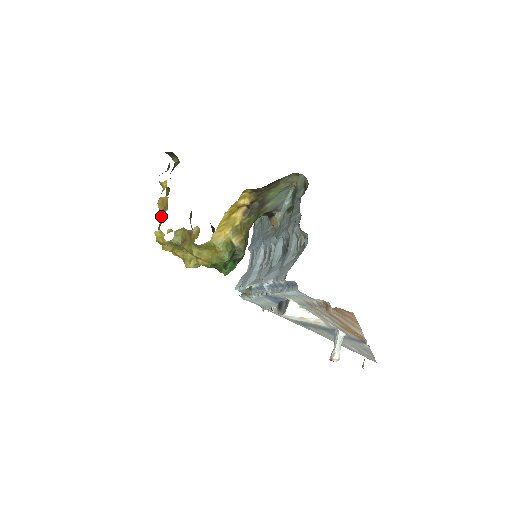
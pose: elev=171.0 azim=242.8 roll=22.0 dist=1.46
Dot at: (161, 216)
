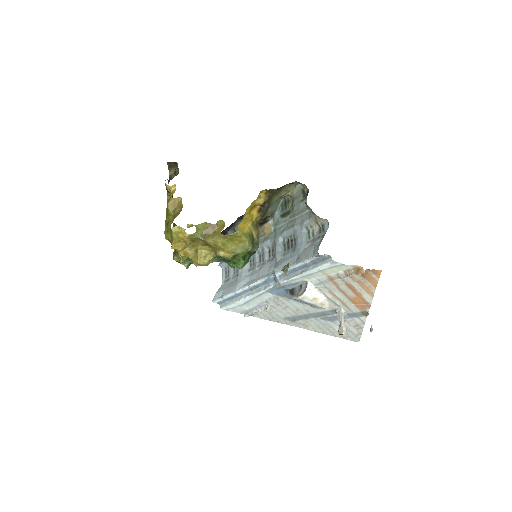
Dot at: (167, 218)
